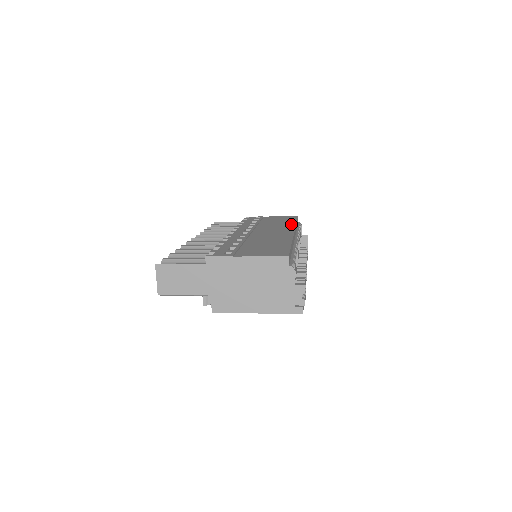
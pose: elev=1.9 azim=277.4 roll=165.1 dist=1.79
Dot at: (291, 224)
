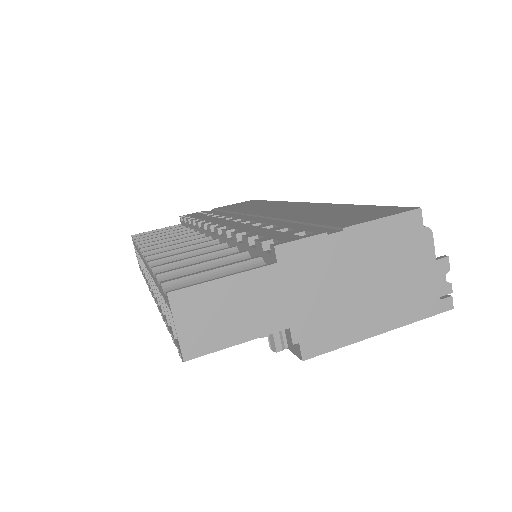
Dot at: (274, 202)
